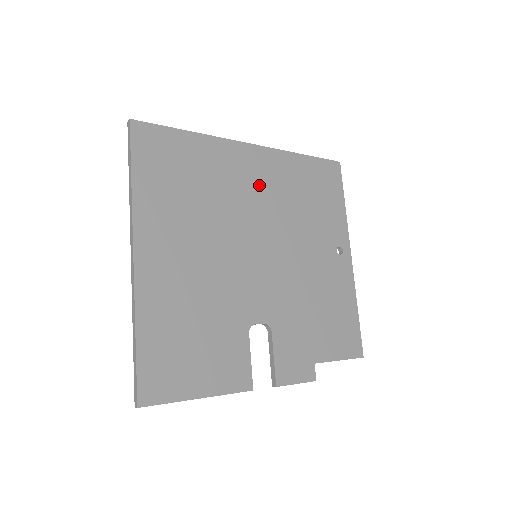
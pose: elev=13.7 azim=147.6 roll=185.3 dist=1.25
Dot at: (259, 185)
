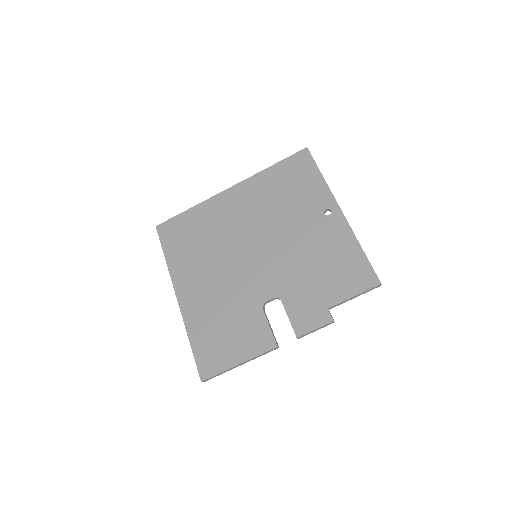
Dot at: (243, 209)
